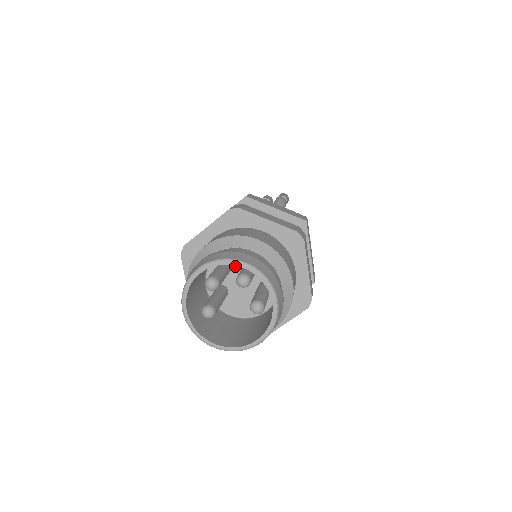
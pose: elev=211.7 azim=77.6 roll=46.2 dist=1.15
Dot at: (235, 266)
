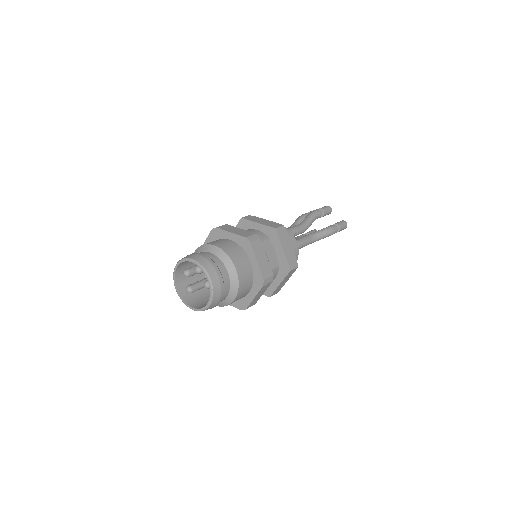
Dot at: occluded
